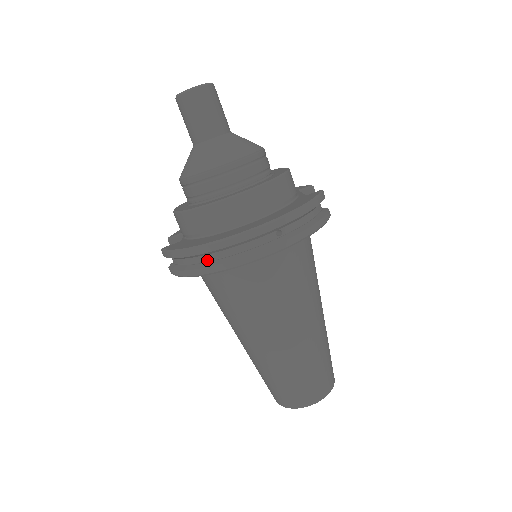
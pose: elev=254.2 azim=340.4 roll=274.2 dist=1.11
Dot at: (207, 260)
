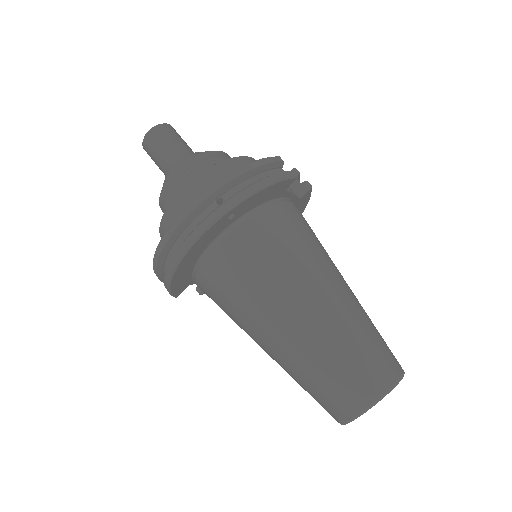
Dot at: occluded
